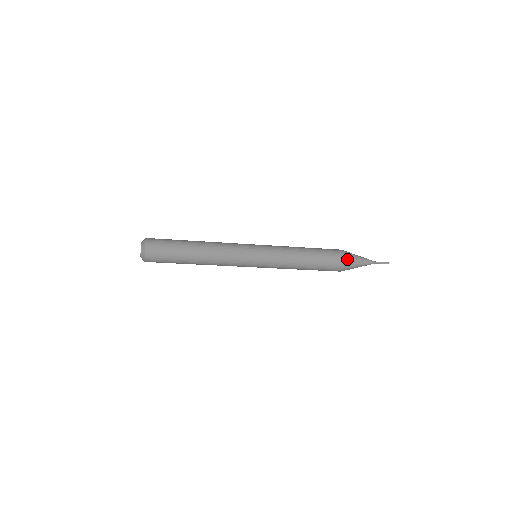
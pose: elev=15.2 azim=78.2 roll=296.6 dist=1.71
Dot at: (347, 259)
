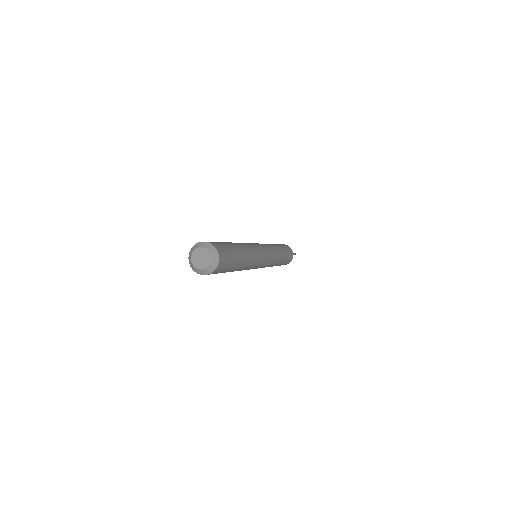
Dot at: occluded
